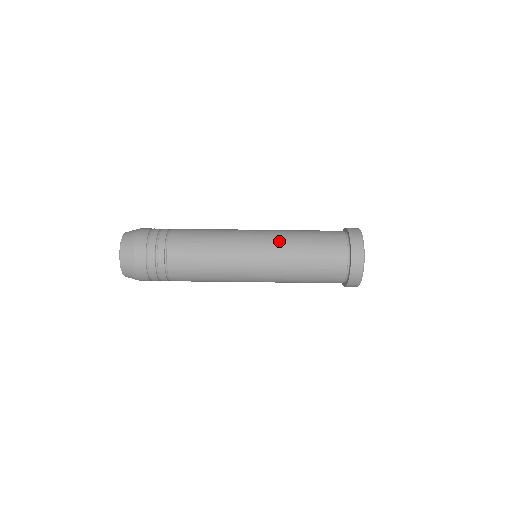
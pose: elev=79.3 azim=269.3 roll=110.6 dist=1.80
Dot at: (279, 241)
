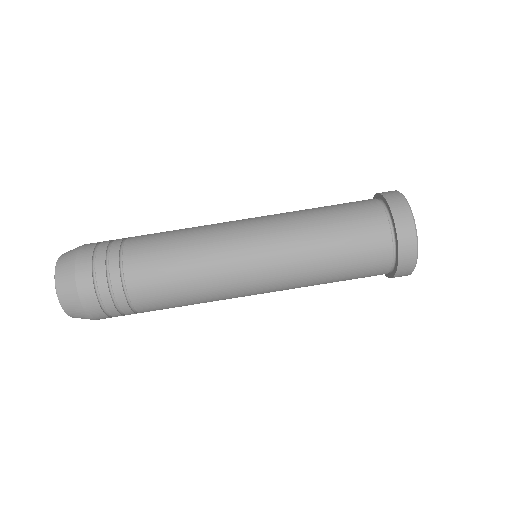
Dot at: (282, 213)
